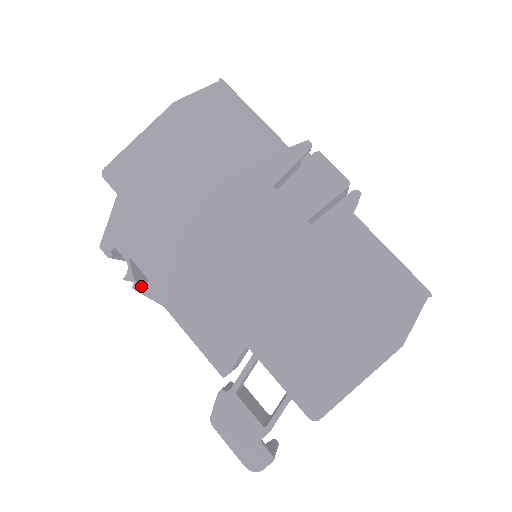
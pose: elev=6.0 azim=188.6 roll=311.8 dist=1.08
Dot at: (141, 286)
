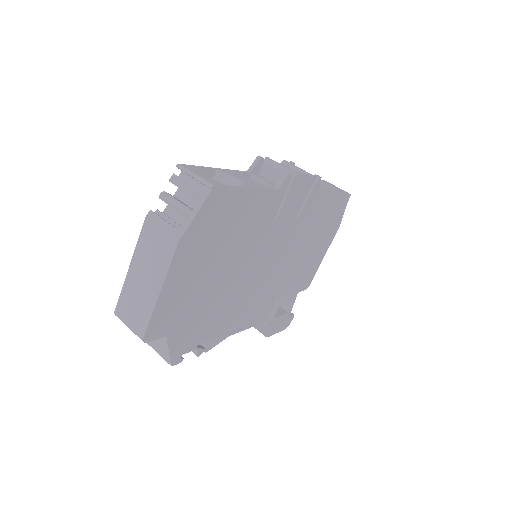
Dot at: (211, 346)
